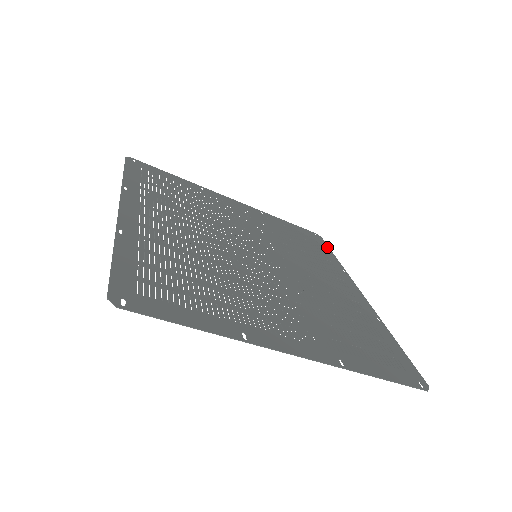
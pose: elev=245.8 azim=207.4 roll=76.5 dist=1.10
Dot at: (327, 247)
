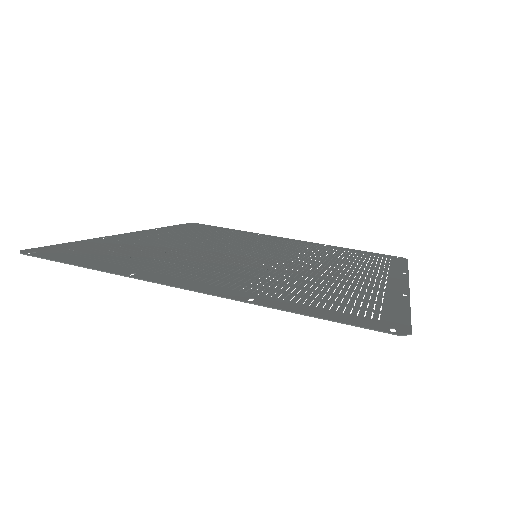
Dot at: (404, 263)
